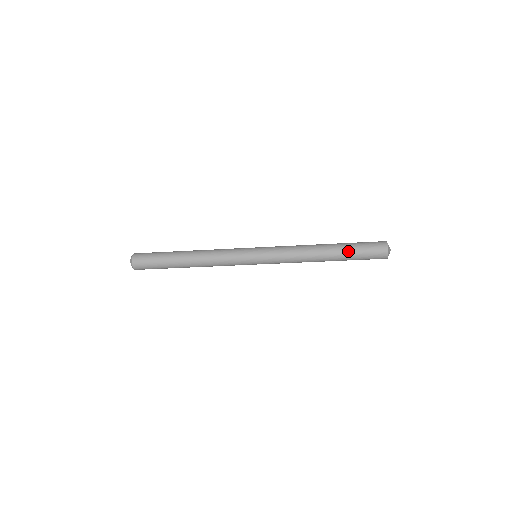
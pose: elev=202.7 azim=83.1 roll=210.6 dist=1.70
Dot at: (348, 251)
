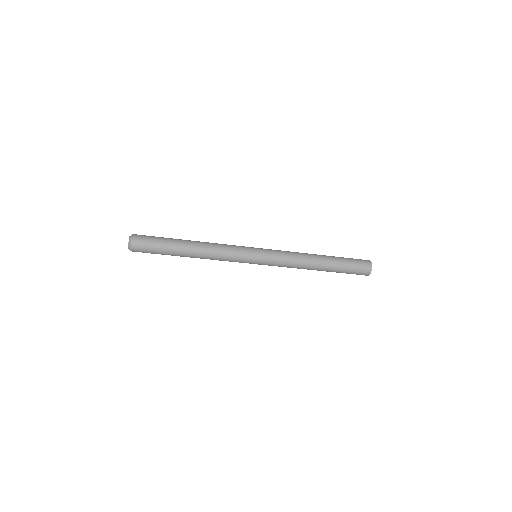
Dot at: (340, 265)
